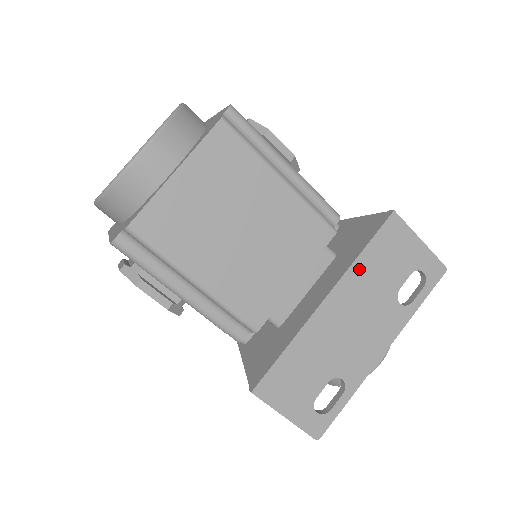
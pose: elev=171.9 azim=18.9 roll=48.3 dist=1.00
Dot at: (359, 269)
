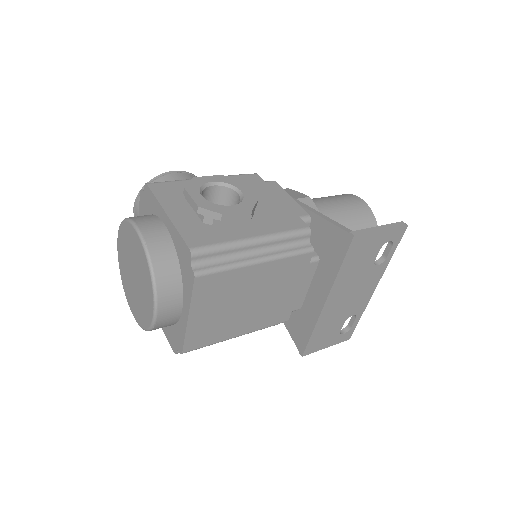
Dot at: (341, 277)
